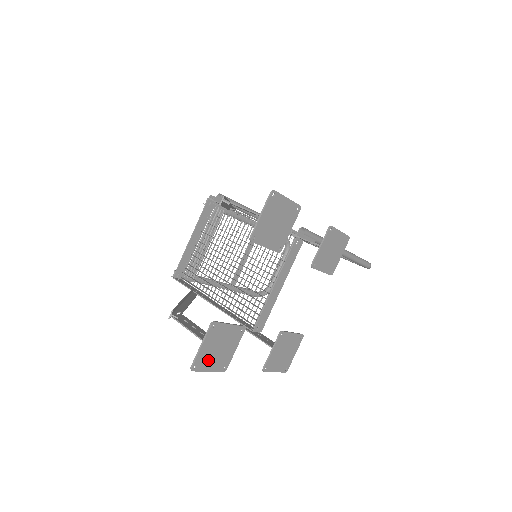
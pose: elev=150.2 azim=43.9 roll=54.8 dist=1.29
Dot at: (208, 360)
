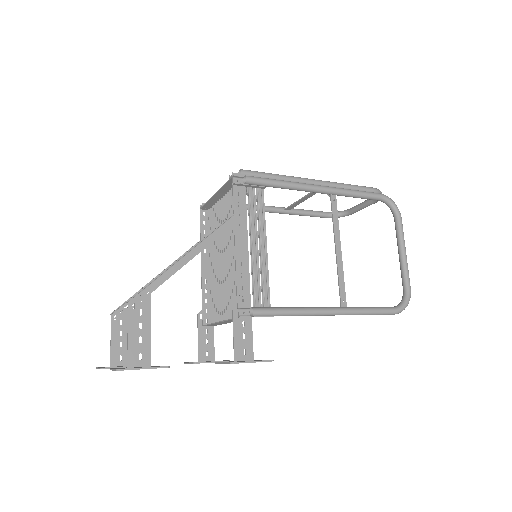
Dot at: occluded
